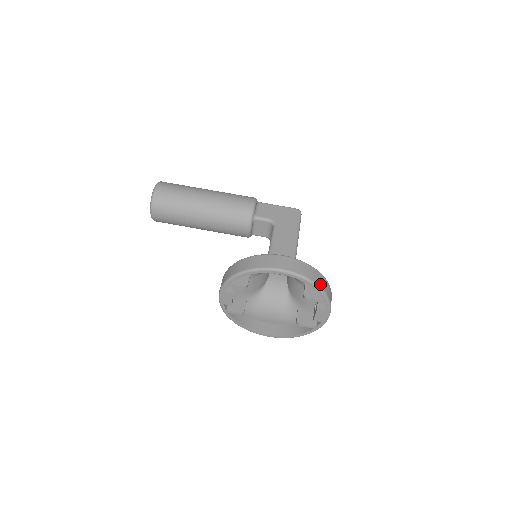
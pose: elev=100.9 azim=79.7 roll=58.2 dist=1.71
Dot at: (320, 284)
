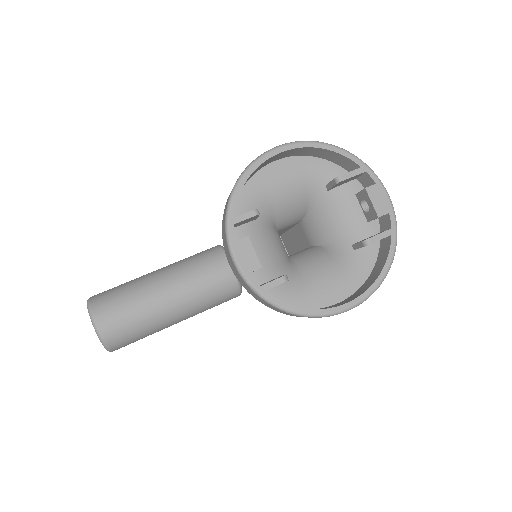
Dot at: occluded
